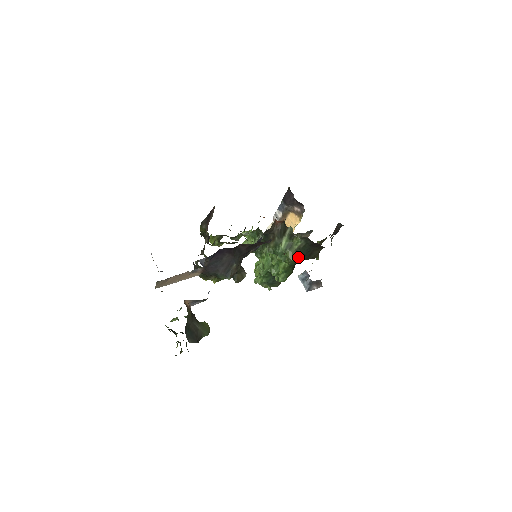
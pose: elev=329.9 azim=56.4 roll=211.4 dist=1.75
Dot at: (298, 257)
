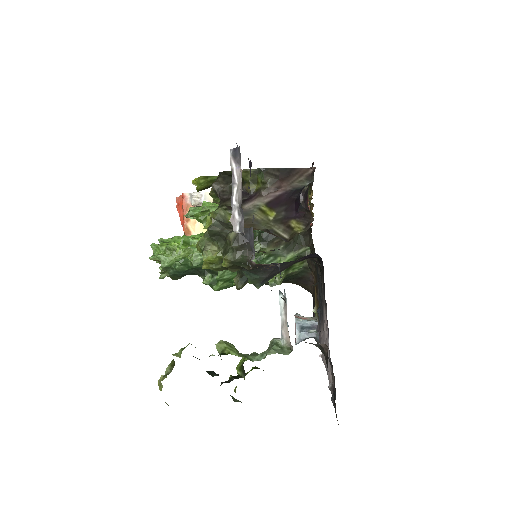
Dot at: occluded
